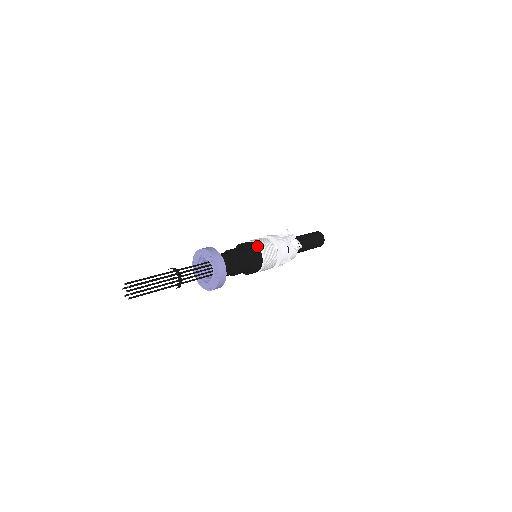
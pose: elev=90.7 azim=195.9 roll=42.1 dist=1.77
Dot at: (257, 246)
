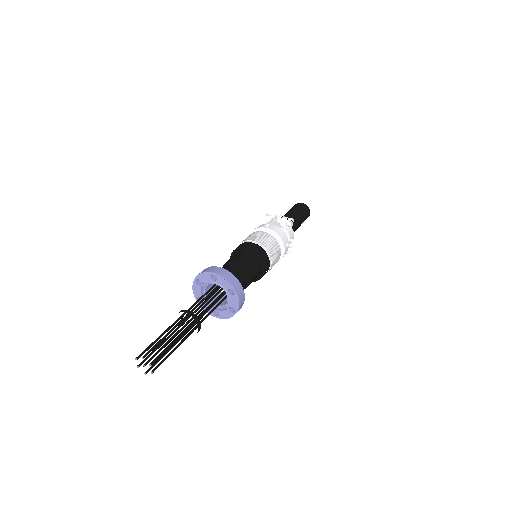
Dot at: (251, 242)
